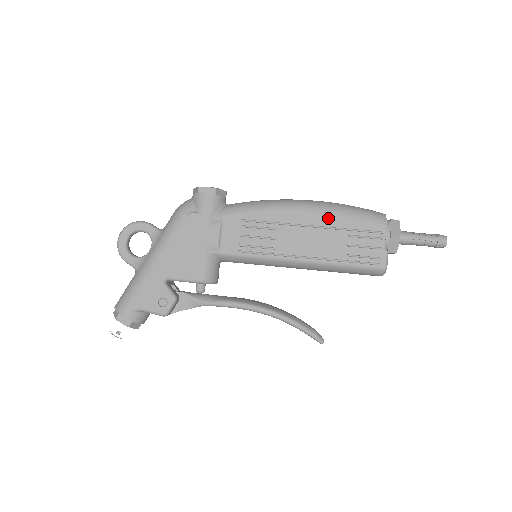
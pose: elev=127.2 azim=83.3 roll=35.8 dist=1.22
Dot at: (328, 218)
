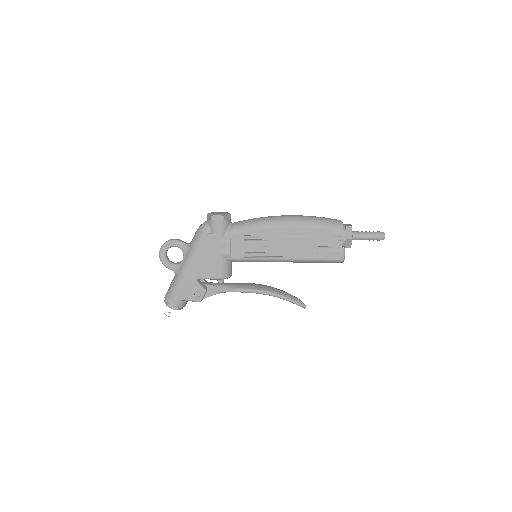
Dot at: (303, 230)
